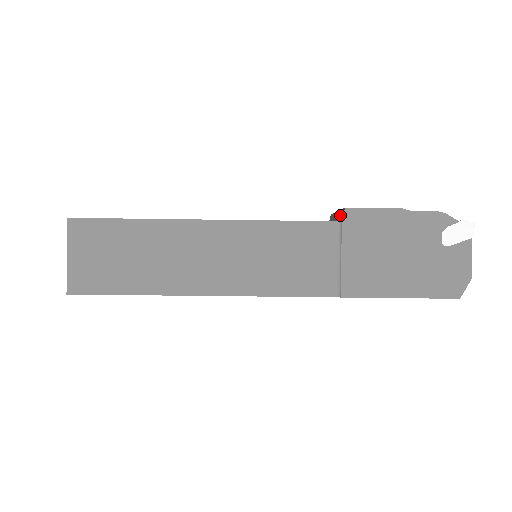
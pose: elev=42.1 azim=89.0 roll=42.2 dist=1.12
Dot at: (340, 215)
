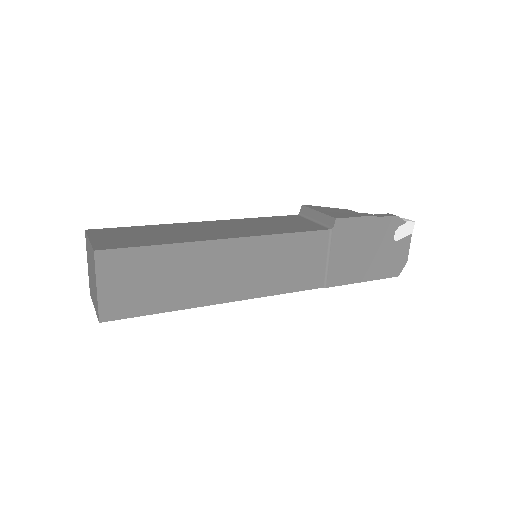
Dot at: (328, 221)
